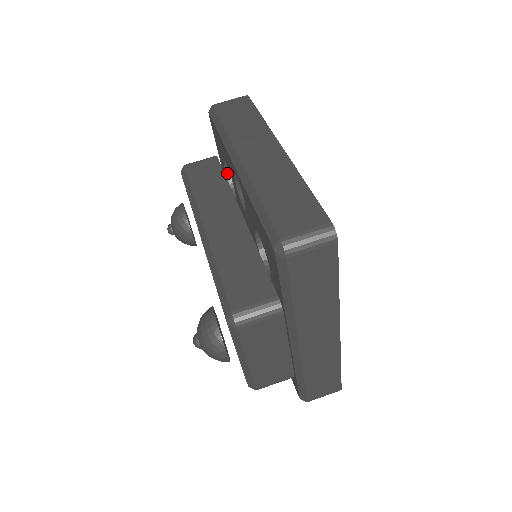
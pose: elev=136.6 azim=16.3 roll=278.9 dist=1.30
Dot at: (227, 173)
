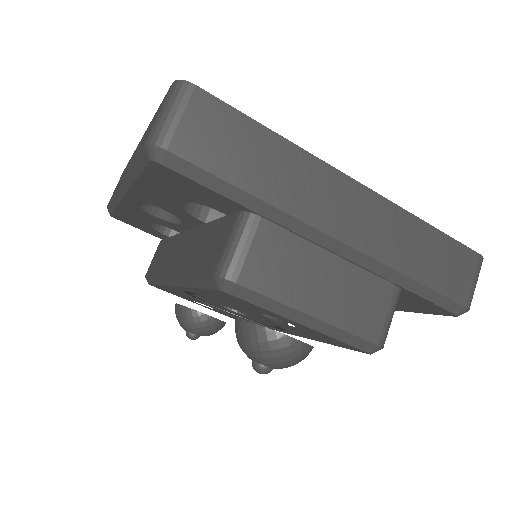
Dot at: occluded
